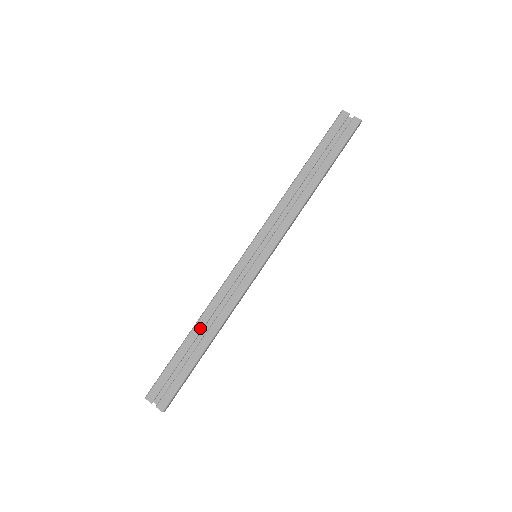
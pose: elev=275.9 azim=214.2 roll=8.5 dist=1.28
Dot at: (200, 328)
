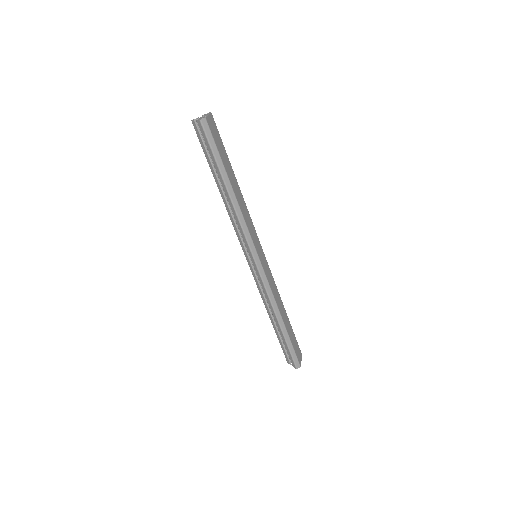
Dot at: (271, 317)
